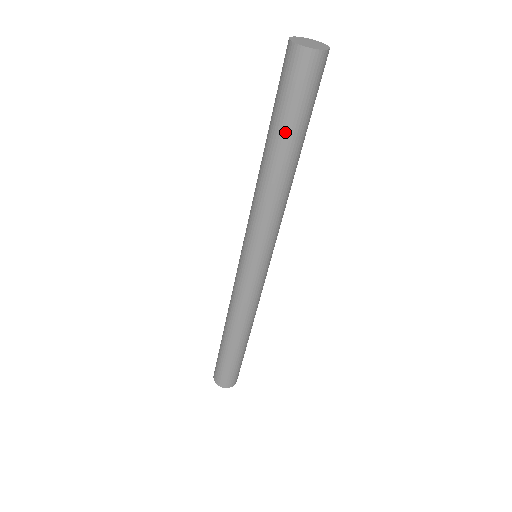
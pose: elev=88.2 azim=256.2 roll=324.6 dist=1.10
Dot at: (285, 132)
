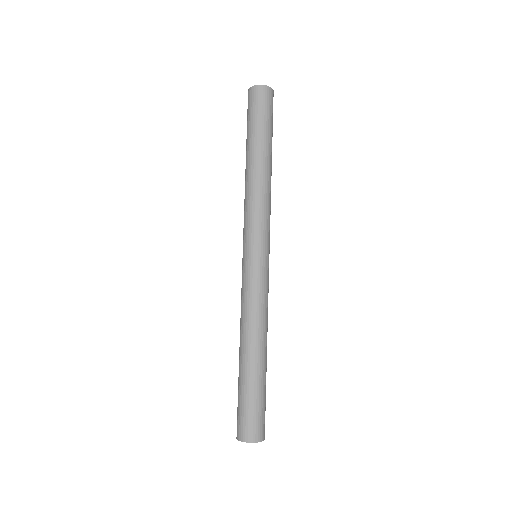
Dot at: (258, 136)
